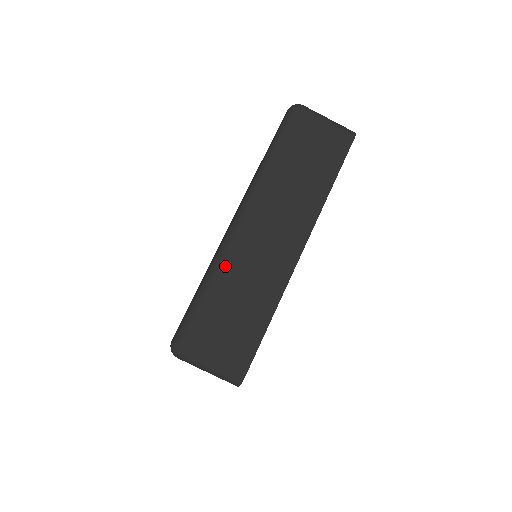
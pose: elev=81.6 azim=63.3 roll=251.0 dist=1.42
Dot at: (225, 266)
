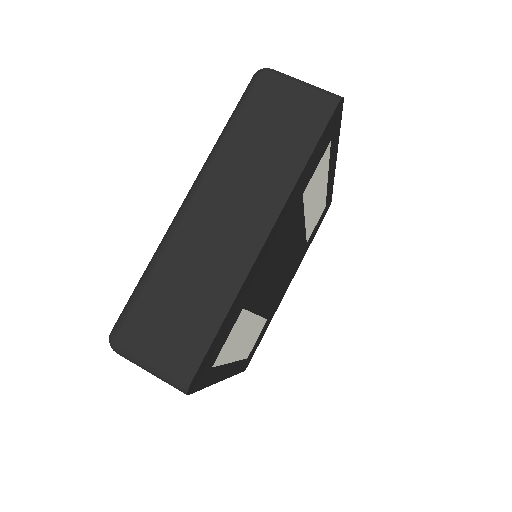
Dot at: occluded
